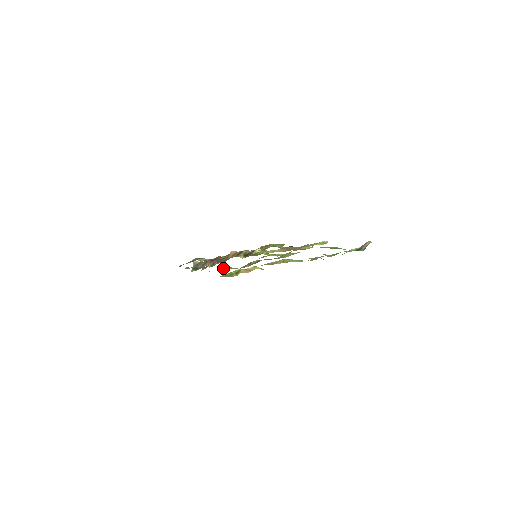
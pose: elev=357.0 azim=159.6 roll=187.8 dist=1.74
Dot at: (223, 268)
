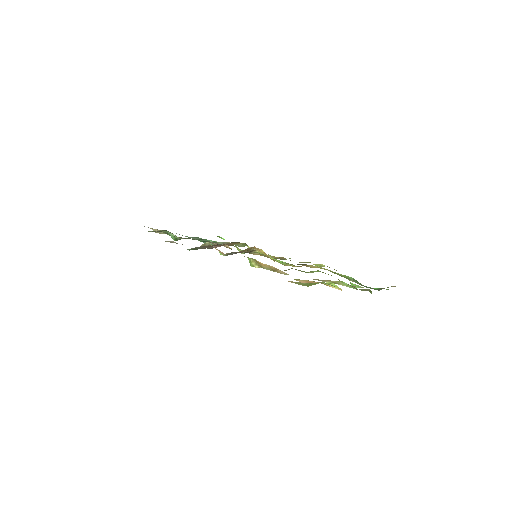
Dot at: (255, 265)
